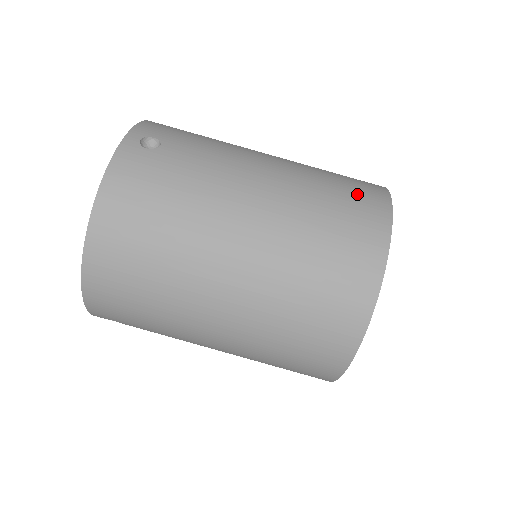
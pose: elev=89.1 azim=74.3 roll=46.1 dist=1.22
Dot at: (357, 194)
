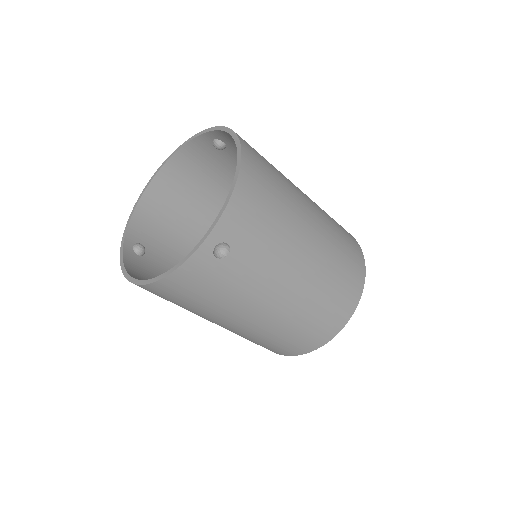
Dot at: (334, 312)
